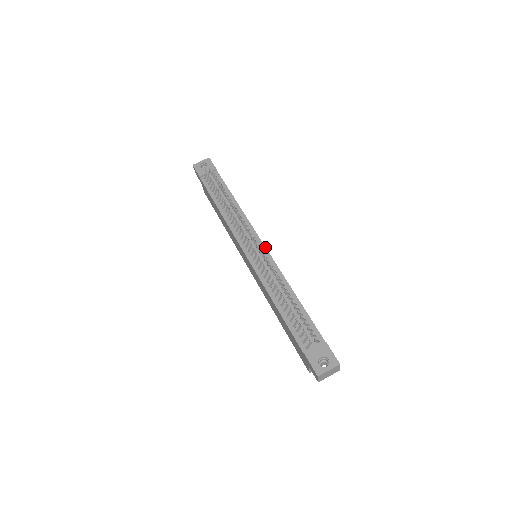
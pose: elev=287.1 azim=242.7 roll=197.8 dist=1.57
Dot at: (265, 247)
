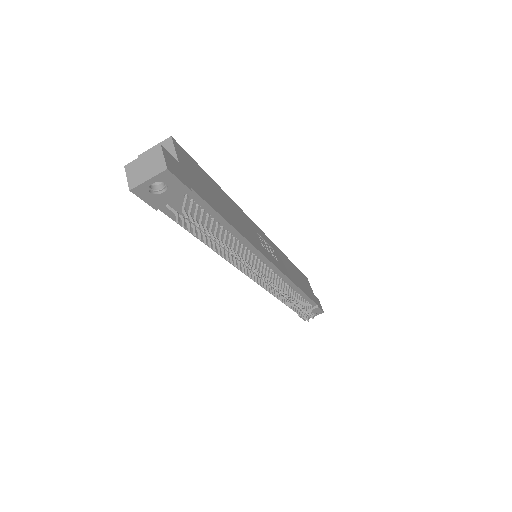
Dot at: (276, 267)
